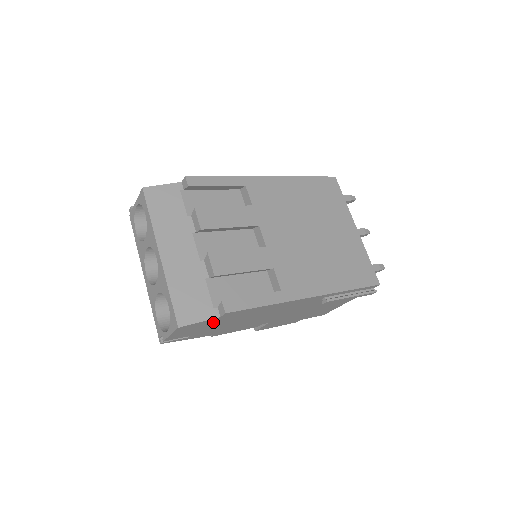
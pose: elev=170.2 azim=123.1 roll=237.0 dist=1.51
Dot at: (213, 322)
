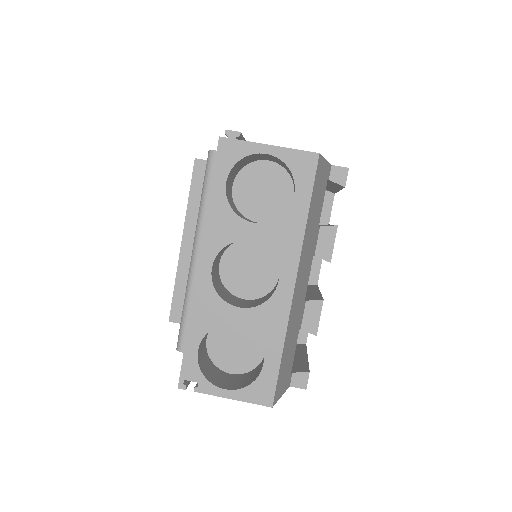
Dot at: occluded
